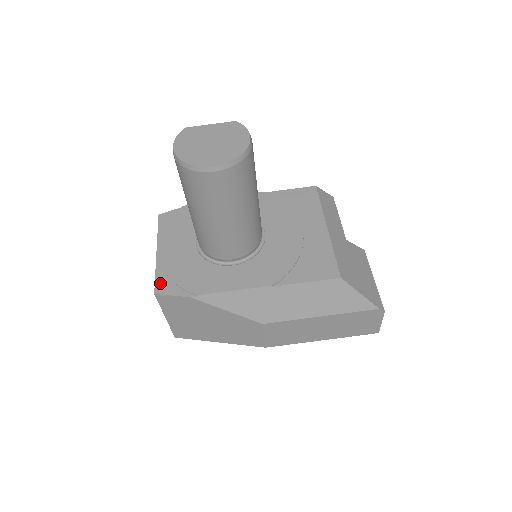
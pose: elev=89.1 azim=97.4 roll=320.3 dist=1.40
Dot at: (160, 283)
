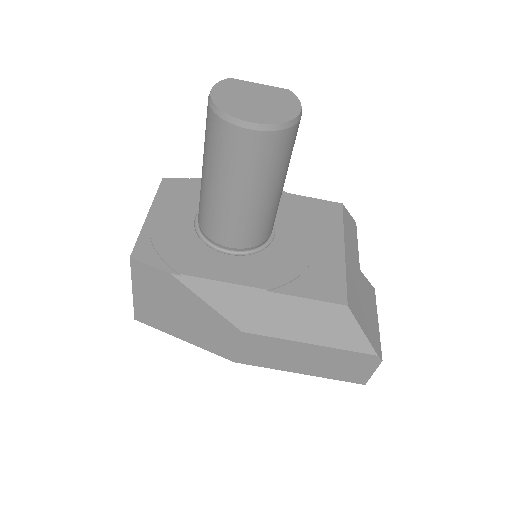
Dot at: (140, 248)
